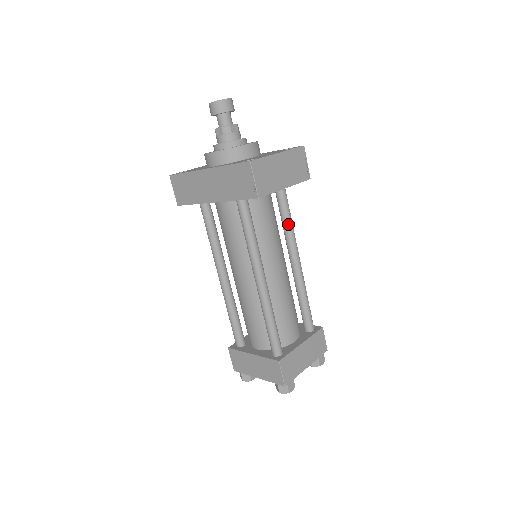
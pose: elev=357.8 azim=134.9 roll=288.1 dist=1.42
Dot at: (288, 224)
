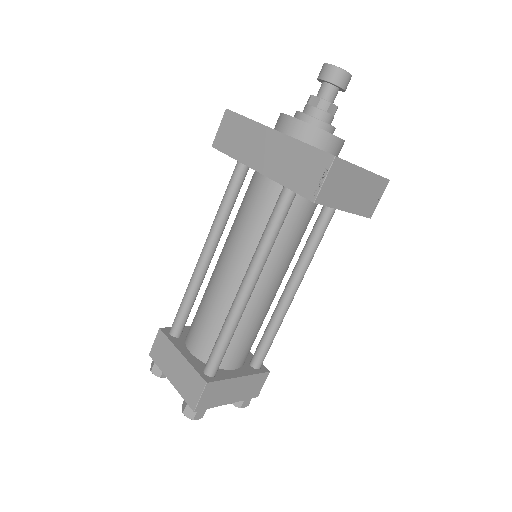
Dot at: (313, 247)
